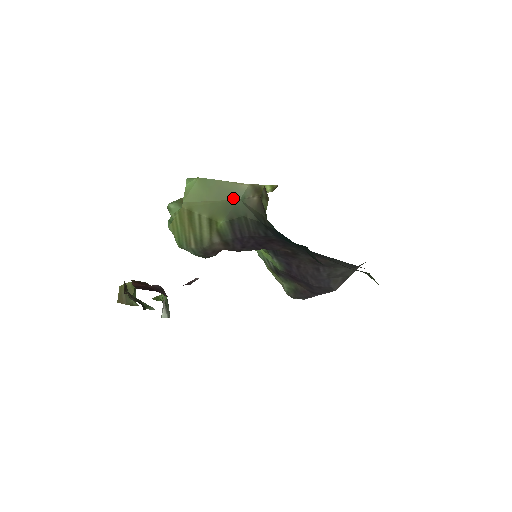
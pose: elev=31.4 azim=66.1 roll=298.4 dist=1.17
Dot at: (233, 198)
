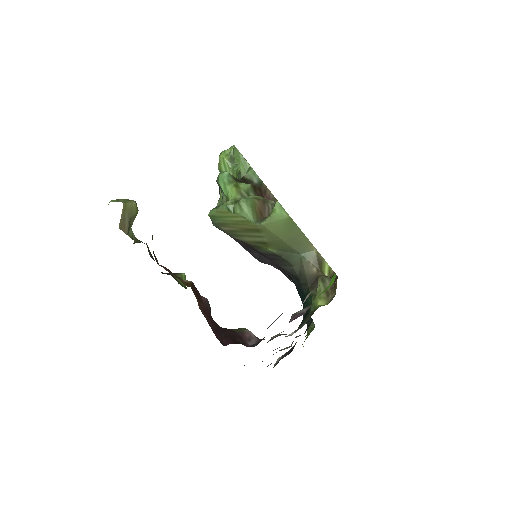
Dot at: (298, 250)
